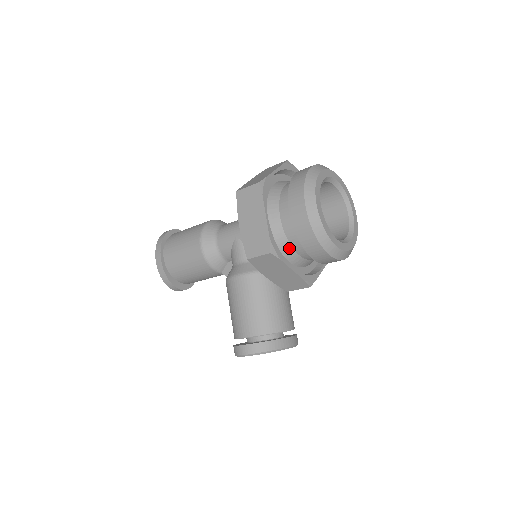
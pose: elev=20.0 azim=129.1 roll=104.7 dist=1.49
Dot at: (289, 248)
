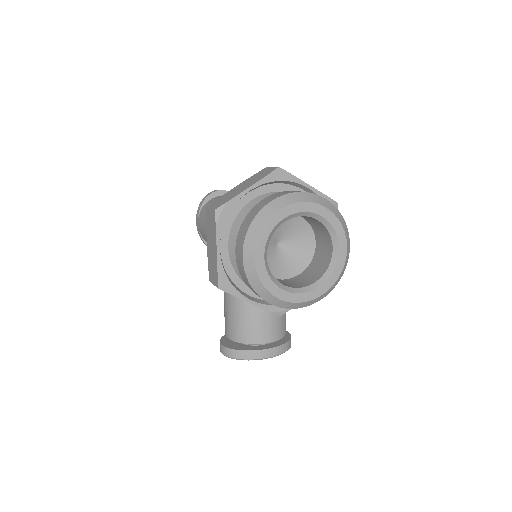
Dot at: occluded
